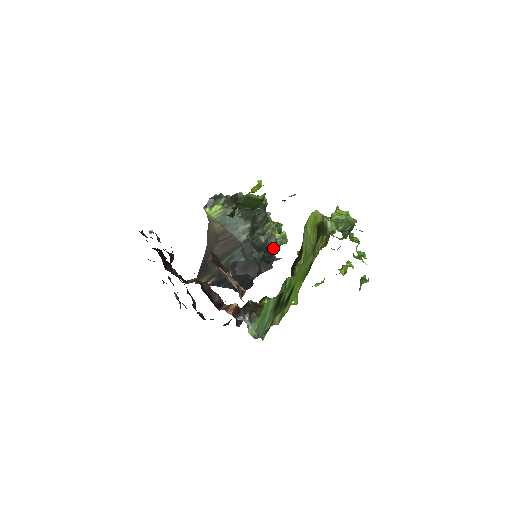
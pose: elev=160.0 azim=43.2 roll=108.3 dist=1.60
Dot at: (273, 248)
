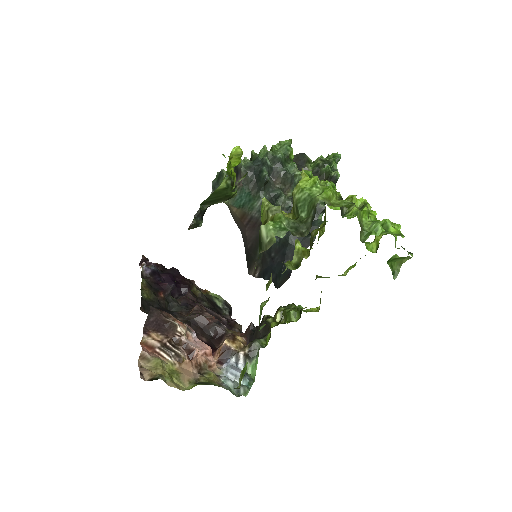
Dot at: occluded
